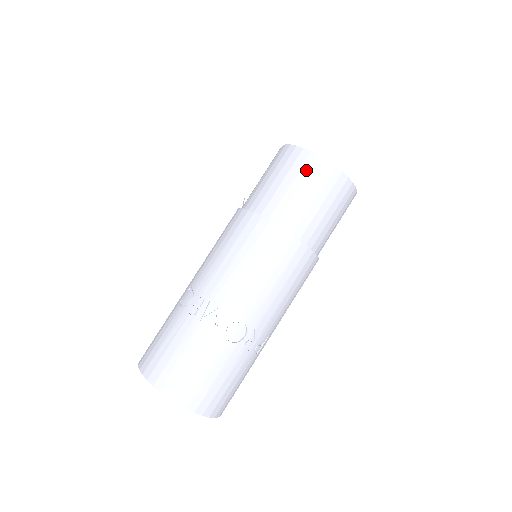
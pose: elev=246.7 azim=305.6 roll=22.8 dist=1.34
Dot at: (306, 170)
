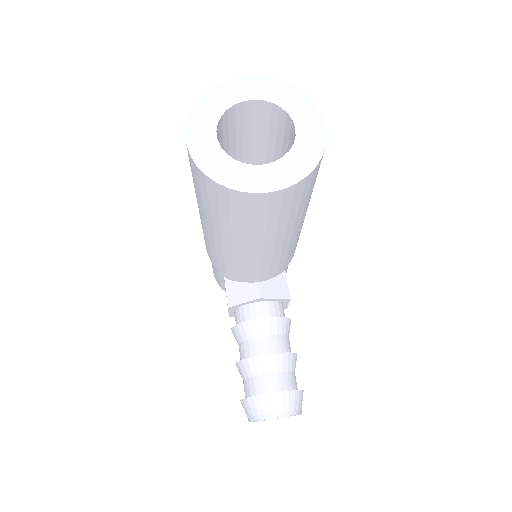
Dot at: occluded
